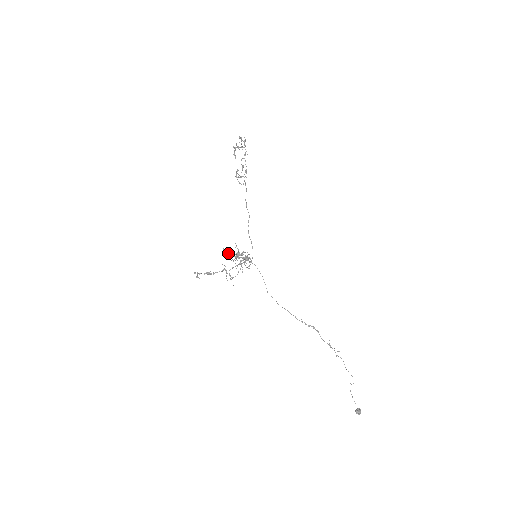
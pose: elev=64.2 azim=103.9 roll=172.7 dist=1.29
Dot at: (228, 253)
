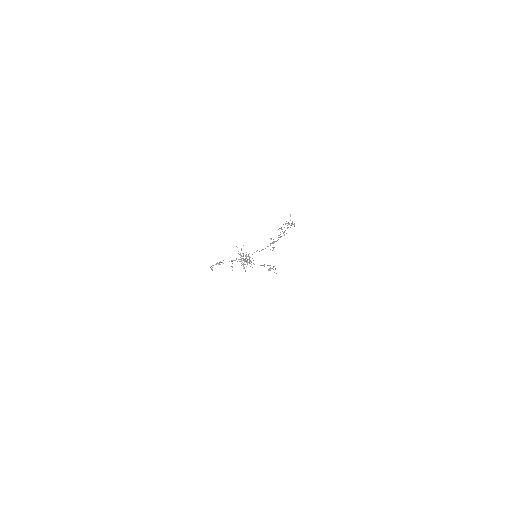
Dot at: occluded
